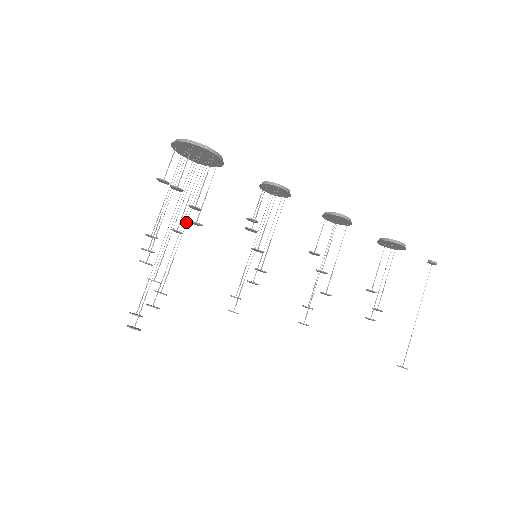
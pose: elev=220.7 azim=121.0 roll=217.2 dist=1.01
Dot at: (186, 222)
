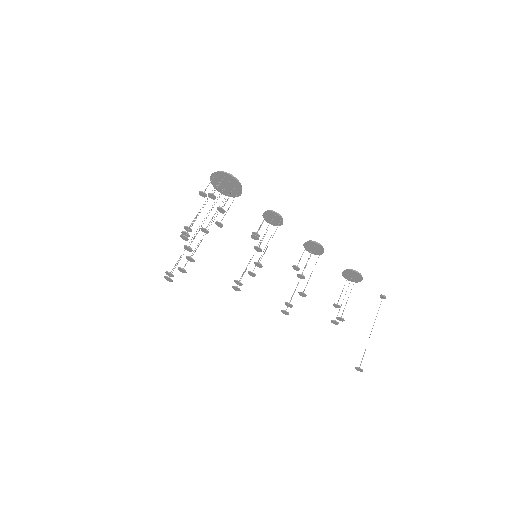
Dot at: occluded
